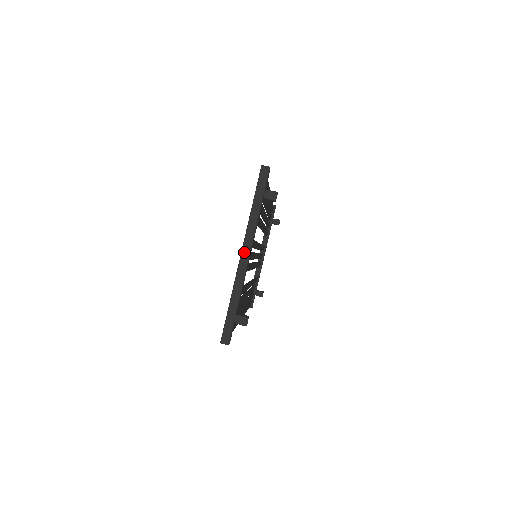
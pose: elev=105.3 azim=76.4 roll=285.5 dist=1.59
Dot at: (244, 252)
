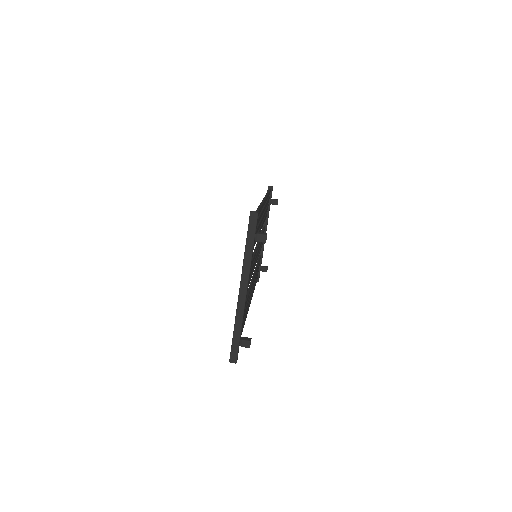
Dot at: (242, 288)
